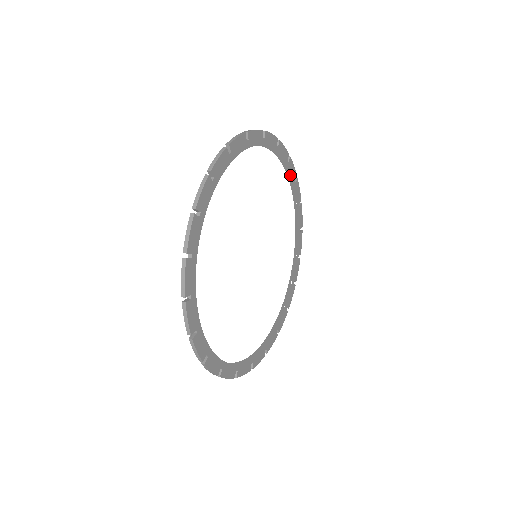
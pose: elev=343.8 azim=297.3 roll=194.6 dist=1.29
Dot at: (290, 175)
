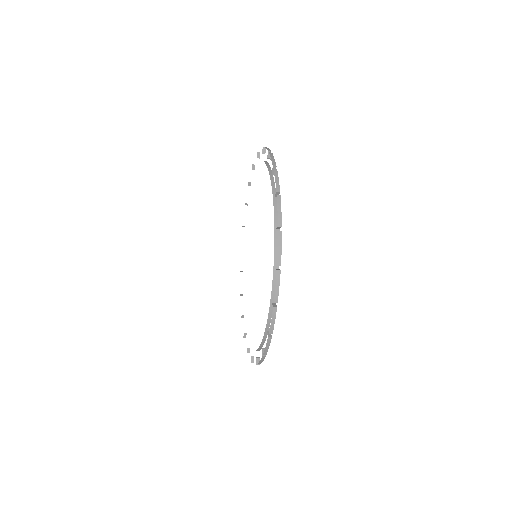
Dot at: occluded
